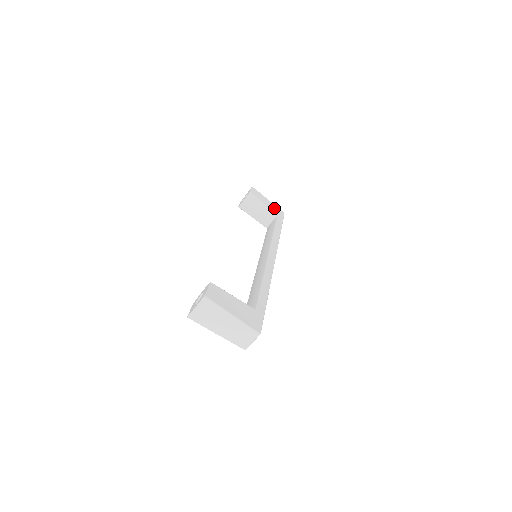
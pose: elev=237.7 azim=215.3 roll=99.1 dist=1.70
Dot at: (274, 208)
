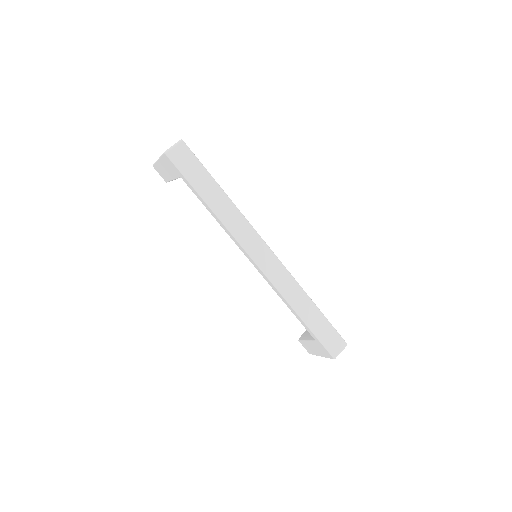
Dot at: occluded
